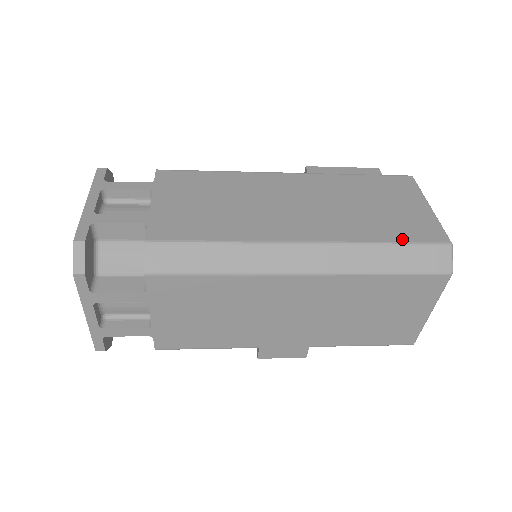
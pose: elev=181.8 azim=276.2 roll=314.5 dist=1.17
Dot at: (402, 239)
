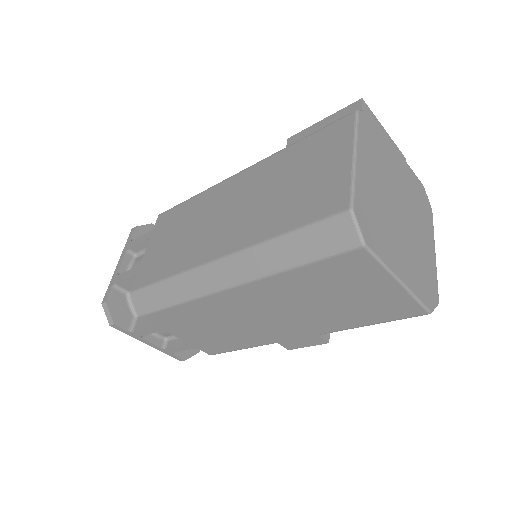
Dot at: (299, 224)
